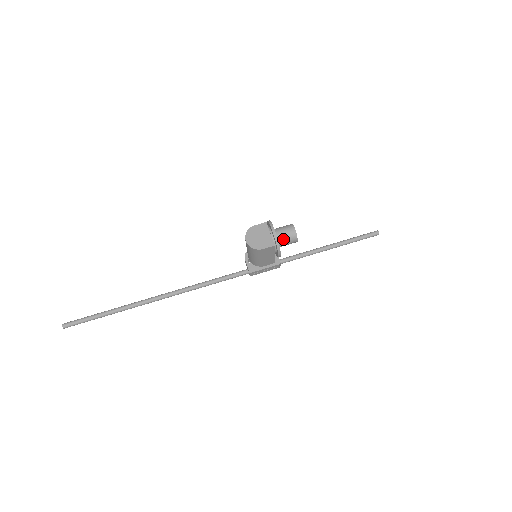
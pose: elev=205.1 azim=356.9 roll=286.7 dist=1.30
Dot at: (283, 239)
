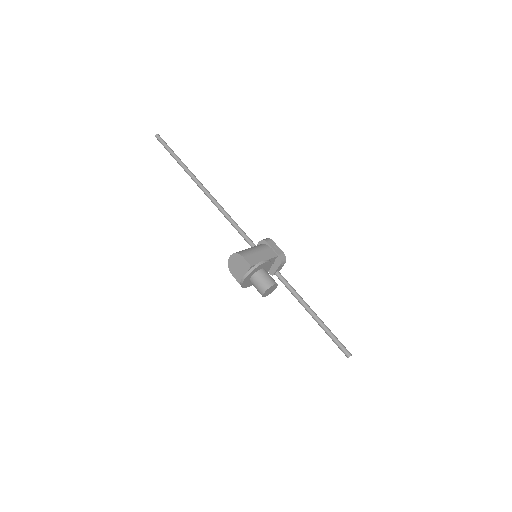
Dot at: (254, 286)
